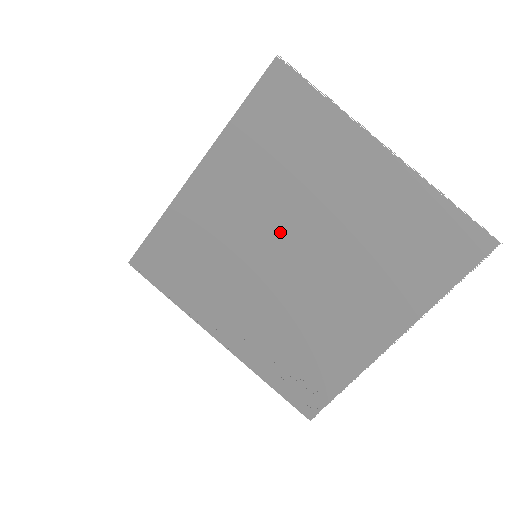
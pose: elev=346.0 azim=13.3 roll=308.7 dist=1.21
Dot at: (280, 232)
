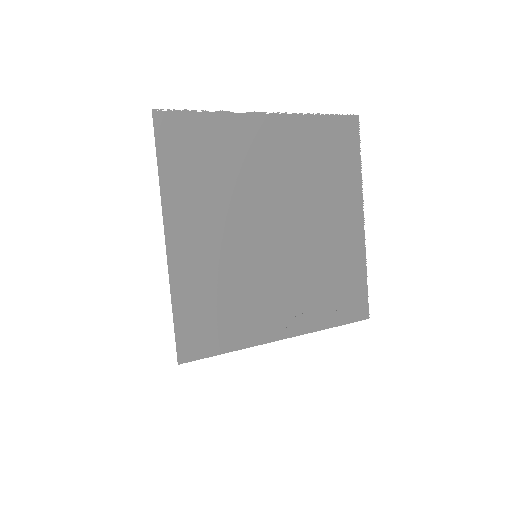
Dot at: (256, 225)
